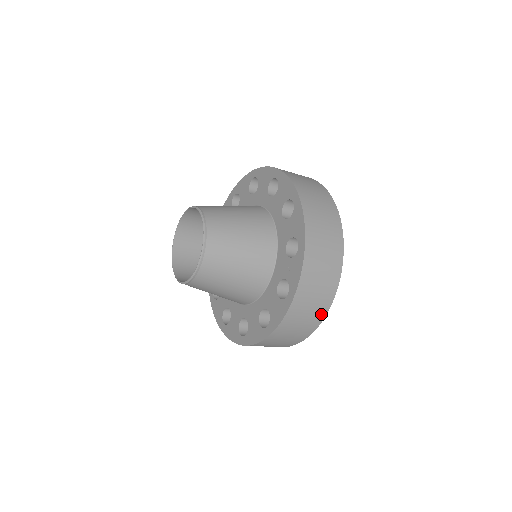
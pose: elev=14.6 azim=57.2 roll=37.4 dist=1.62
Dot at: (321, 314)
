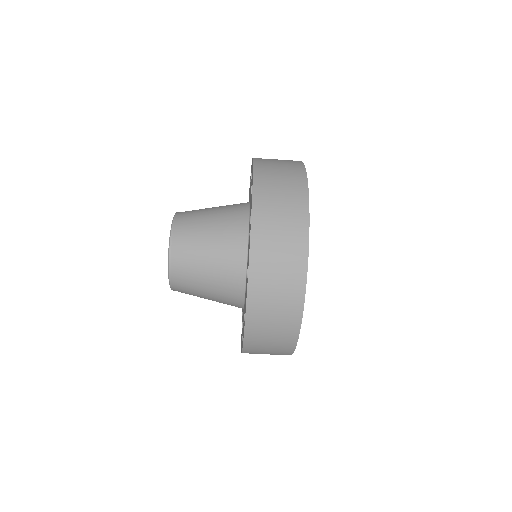
Dot at: (300, 183)
